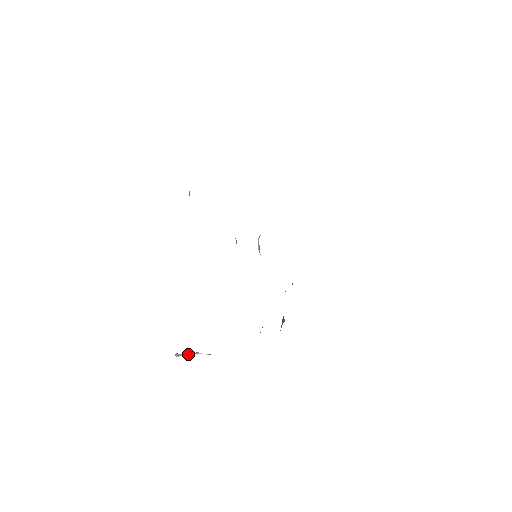
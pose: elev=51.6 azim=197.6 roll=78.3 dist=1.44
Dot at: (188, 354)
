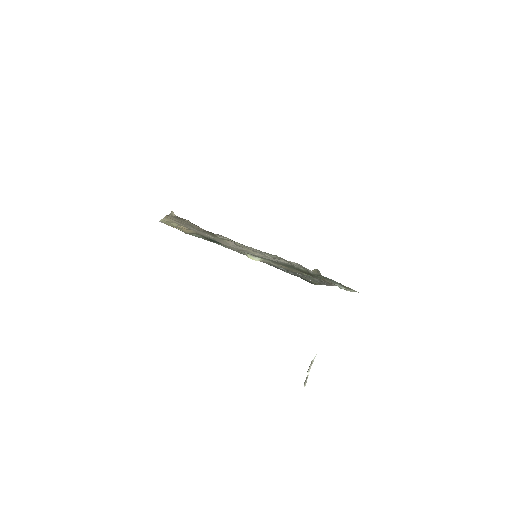
Dot at: (308, 371)
